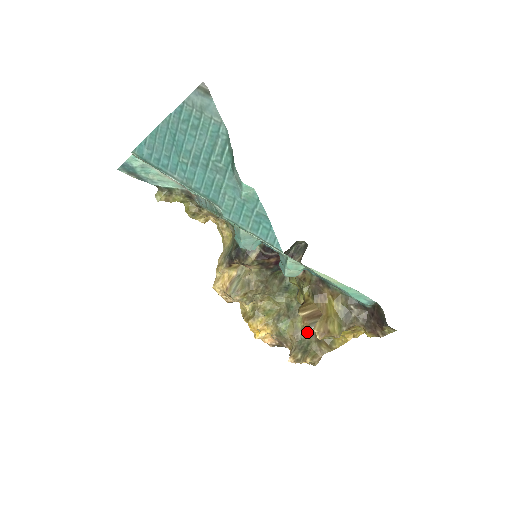
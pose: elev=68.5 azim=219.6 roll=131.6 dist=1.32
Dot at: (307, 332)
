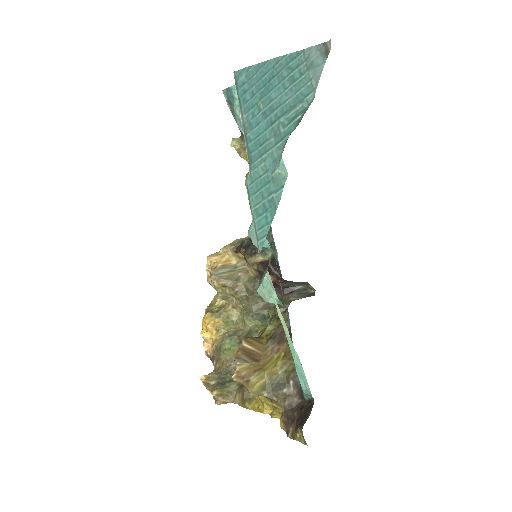
Dot at: occluded
